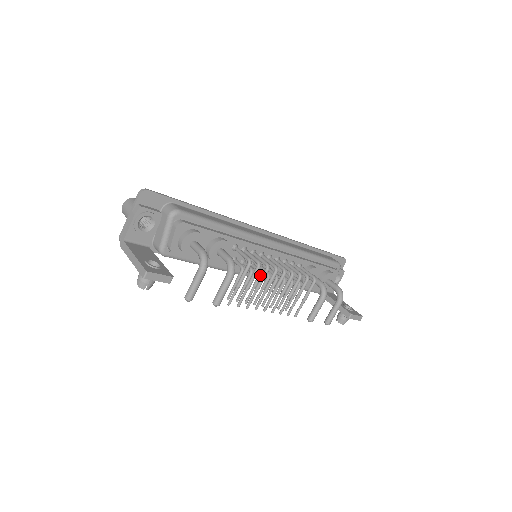
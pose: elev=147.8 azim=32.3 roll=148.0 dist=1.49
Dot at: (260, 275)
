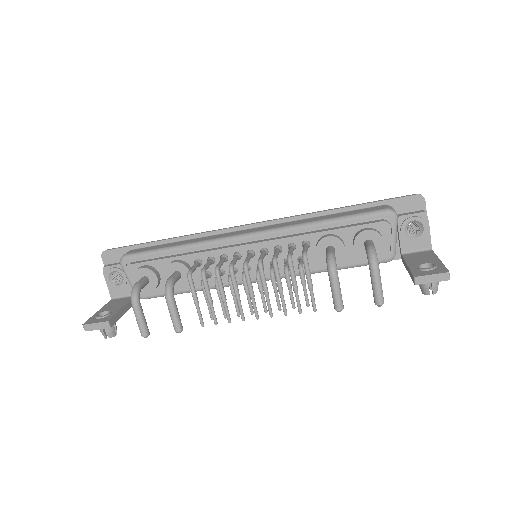
Dot at: (229, 281)
